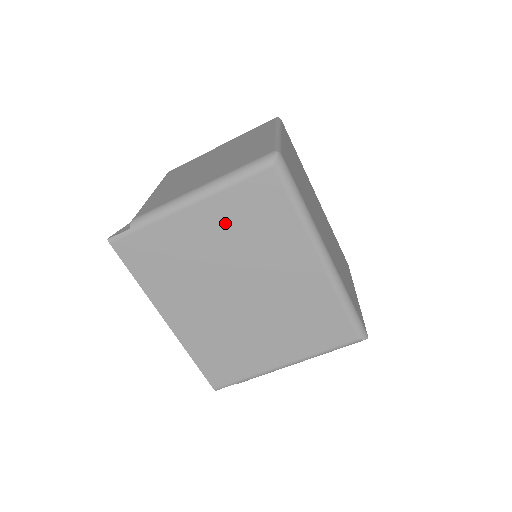
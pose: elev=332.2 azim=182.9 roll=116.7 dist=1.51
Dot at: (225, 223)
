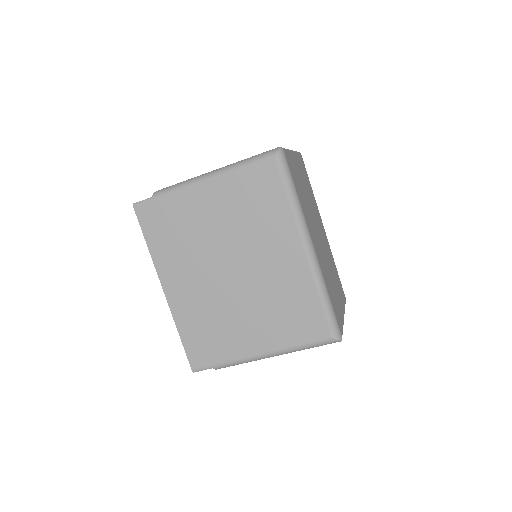
Dot at: (229, 202)
